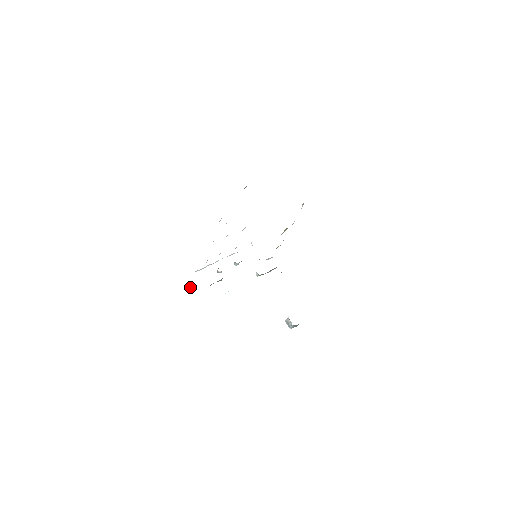
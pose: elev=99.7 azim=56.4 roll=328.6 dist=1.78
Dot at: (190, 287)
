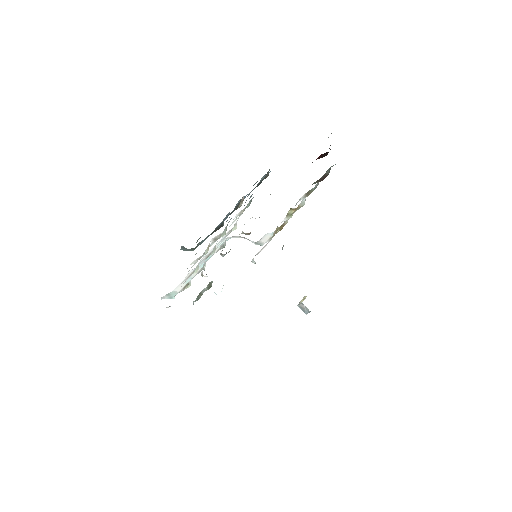
Dot at: occluded
